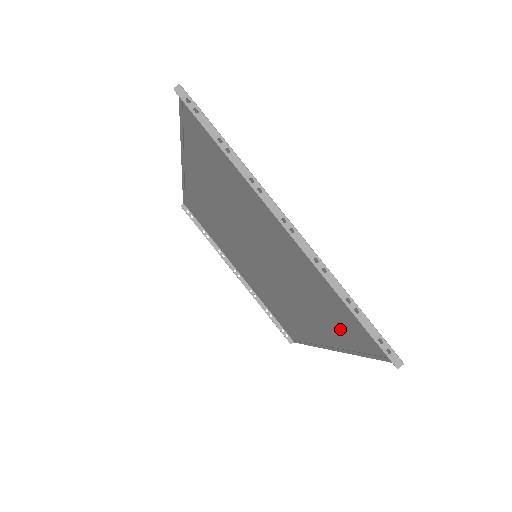
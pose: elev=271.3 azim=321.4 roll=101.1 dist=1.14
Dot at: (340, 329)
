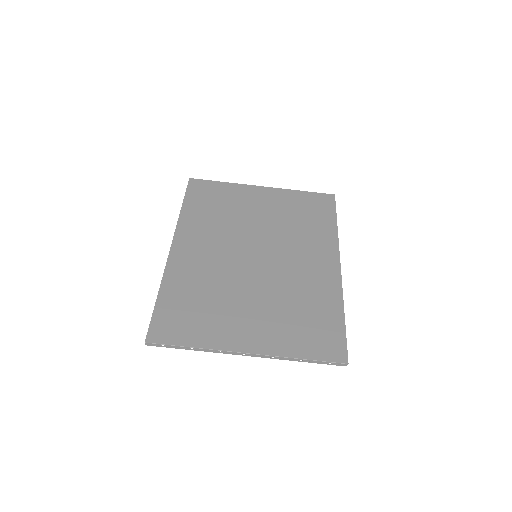
Dot at: (323, 311)
